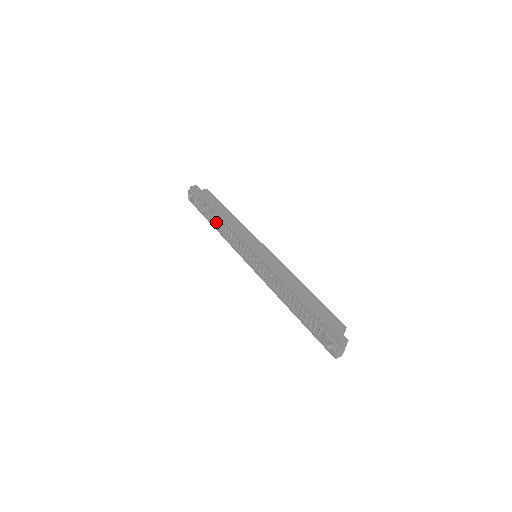
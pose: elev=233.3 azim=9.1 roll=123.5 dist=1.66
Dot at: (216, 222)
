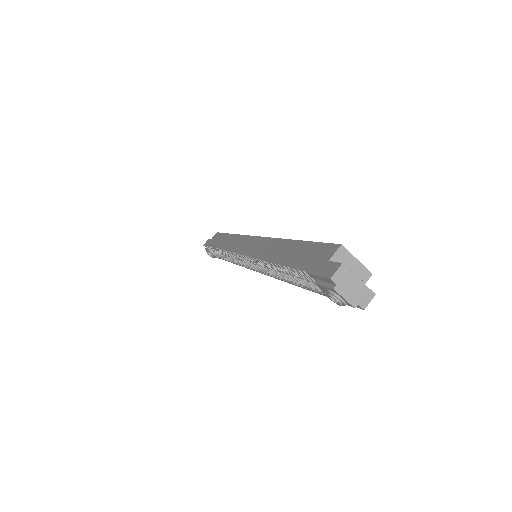
Dot at: occluded
